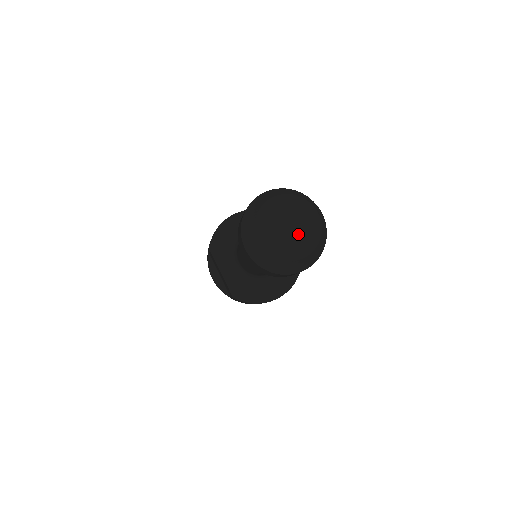
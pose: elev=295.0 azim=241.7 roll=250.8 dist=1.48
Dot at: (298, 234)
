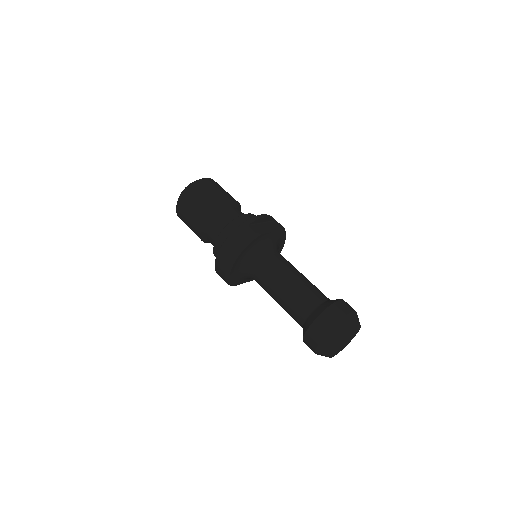
Dot at: (350, 338)
